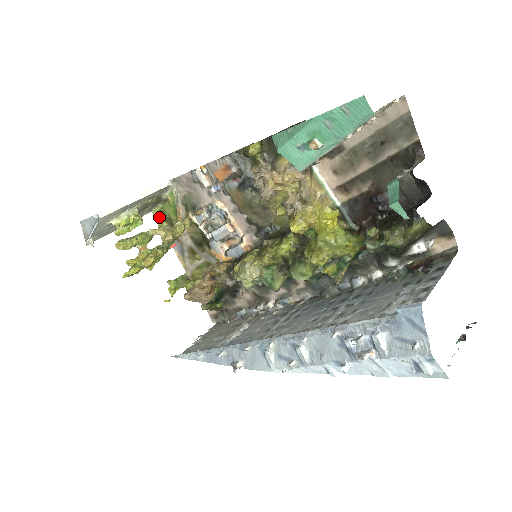
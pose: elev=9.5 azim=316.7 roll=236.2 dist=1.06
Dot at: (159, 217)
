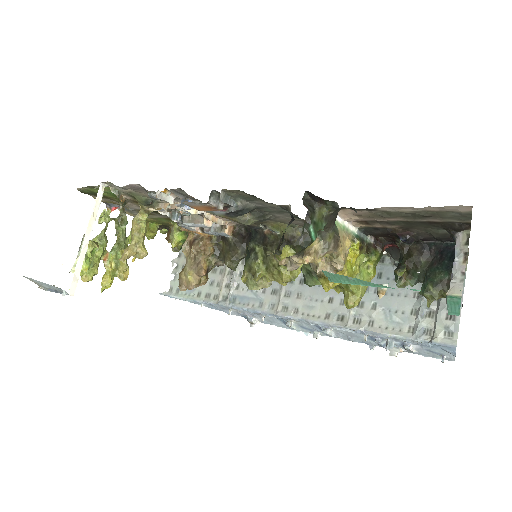
Dot at: (86, 193)
